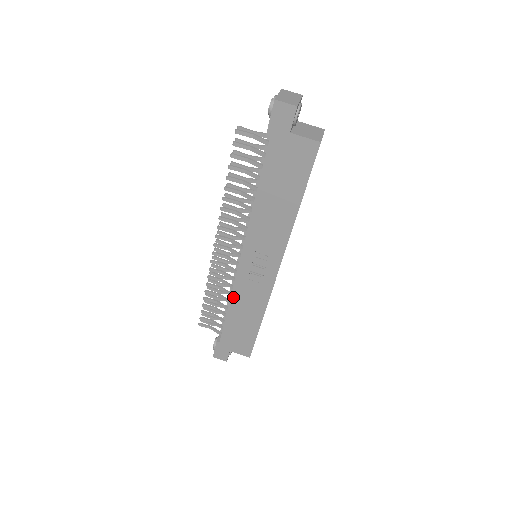
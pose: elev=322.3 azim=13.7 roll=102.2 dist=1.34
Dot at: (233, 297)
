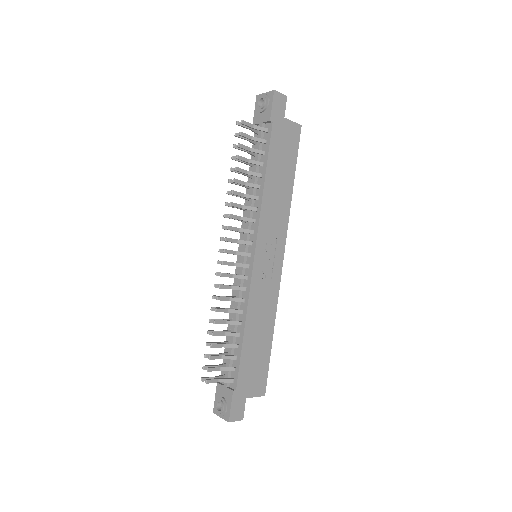
Dot at: (249, 309)
